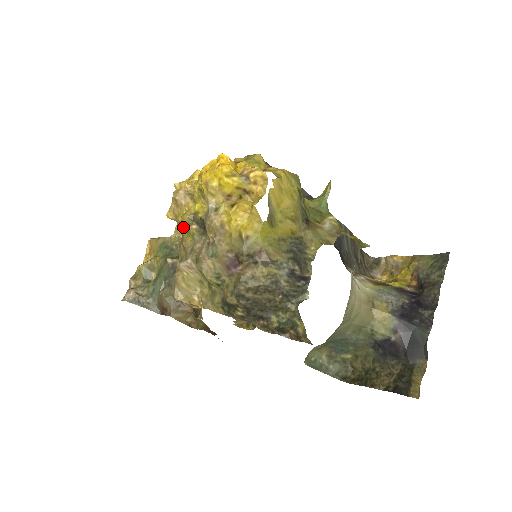
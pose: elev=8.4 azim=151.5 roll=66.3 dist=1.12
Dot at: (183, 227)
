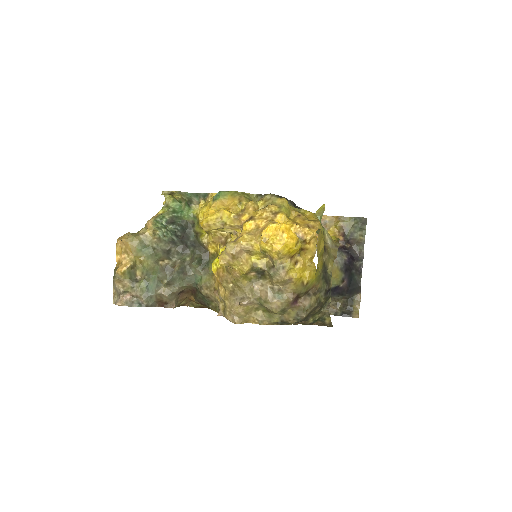
Dot at: (241, 274)
